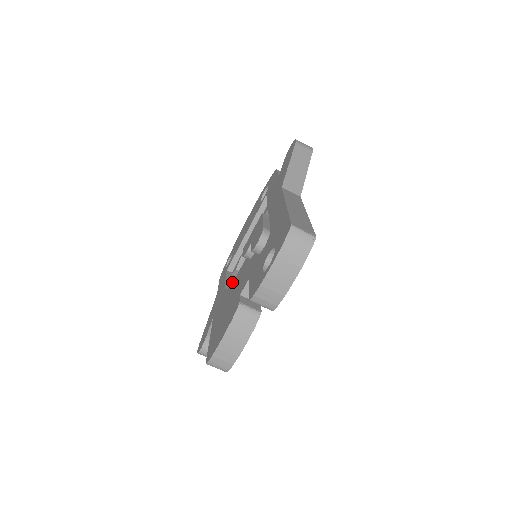
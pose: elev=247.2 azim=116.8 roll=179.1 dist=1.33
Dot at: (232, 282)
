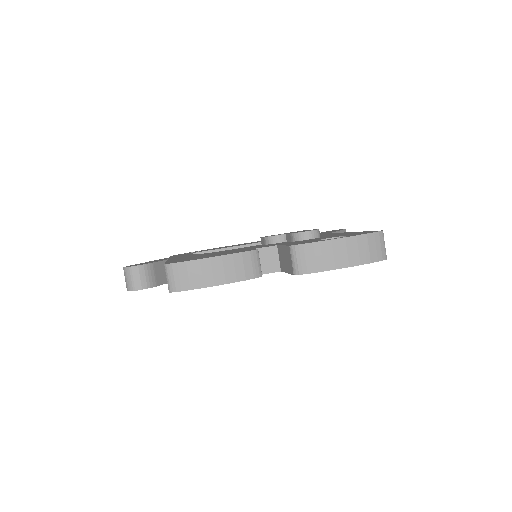
Dot at: occluded
